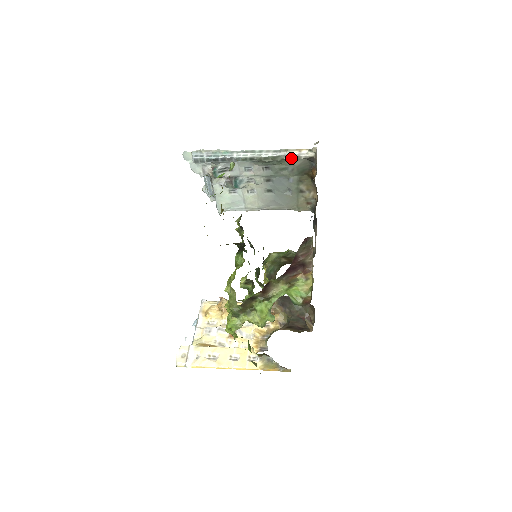
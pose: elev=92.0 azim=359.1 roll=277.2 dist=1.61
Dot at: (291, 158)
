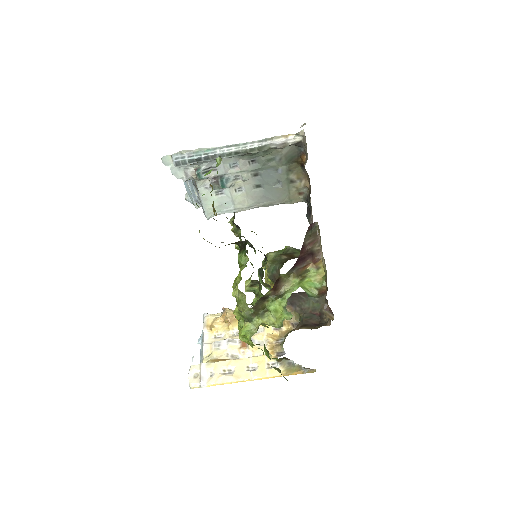
Dot at: (278, 146)
